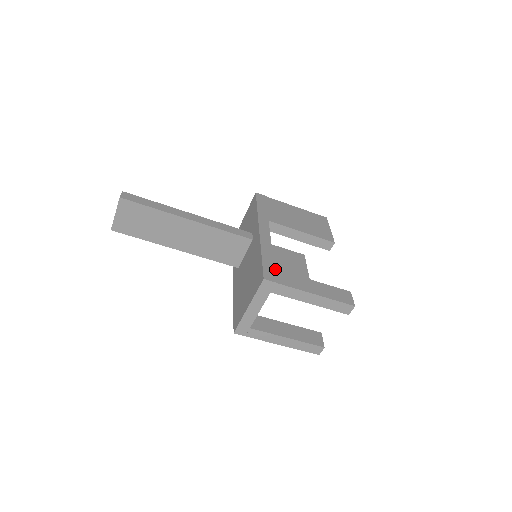
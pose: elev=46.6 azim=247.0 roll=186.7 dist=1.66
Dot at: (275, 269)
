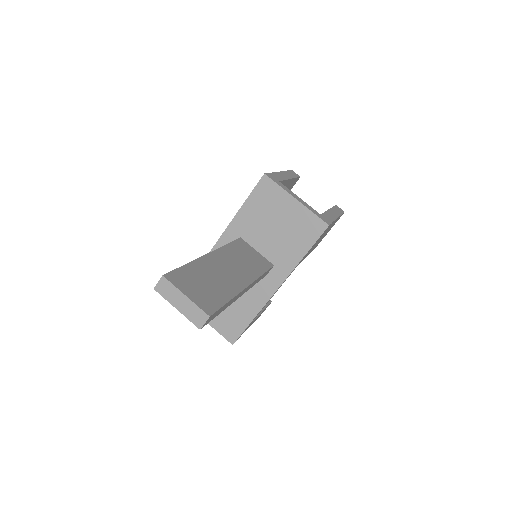
Dot at: occluded
